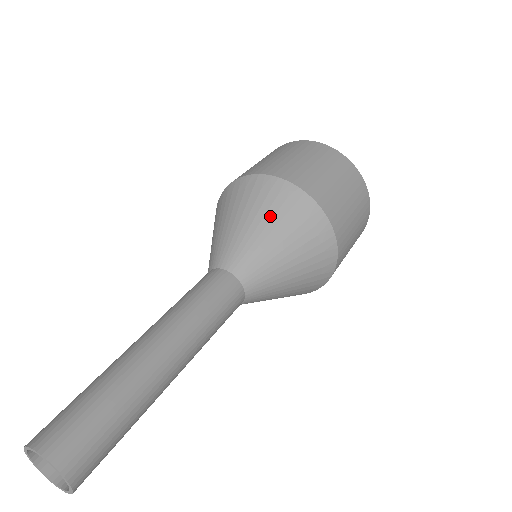
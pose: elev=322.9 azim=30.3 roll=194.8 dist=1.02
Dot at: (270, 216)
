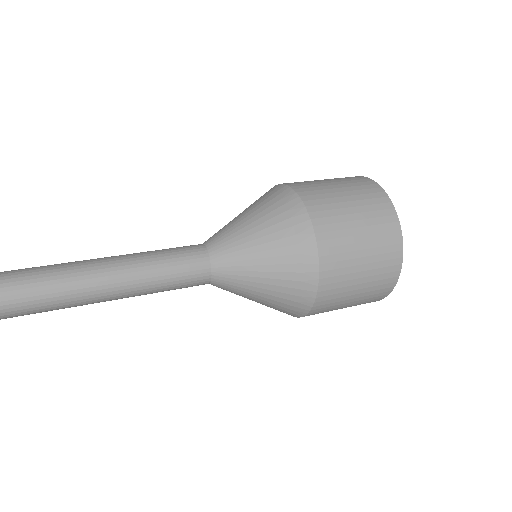
Dot at: (254, 206)
